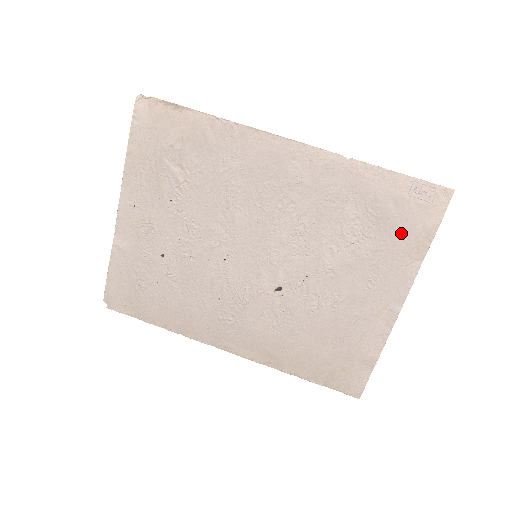
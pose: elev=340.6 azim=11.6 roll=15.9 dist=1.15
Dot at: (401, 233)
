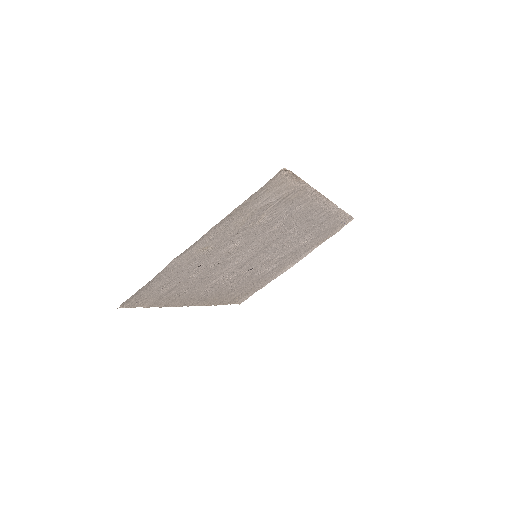
Dot at: (323, 237)
